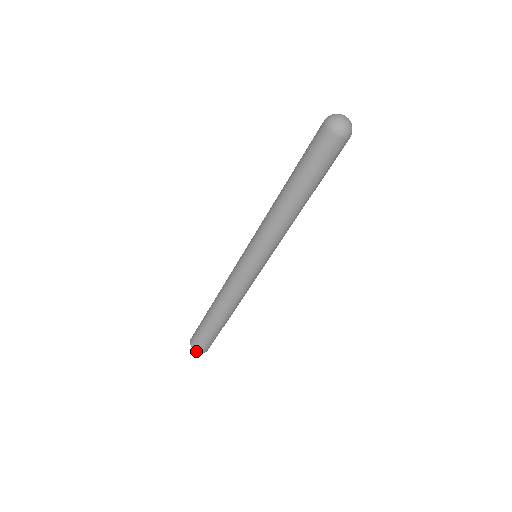
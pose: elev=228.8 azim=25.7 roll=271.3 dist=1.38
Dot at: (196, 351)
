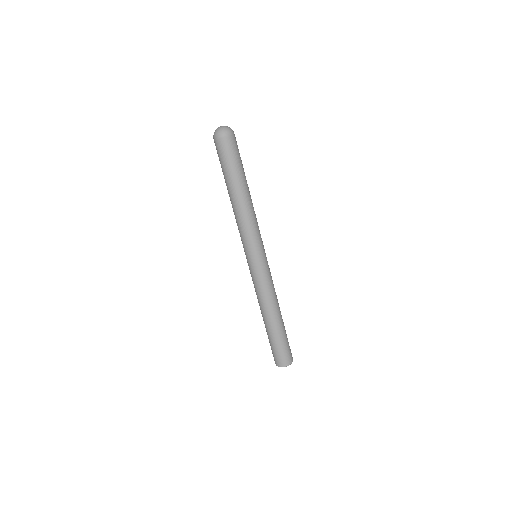
Dot at: (290, 364)
